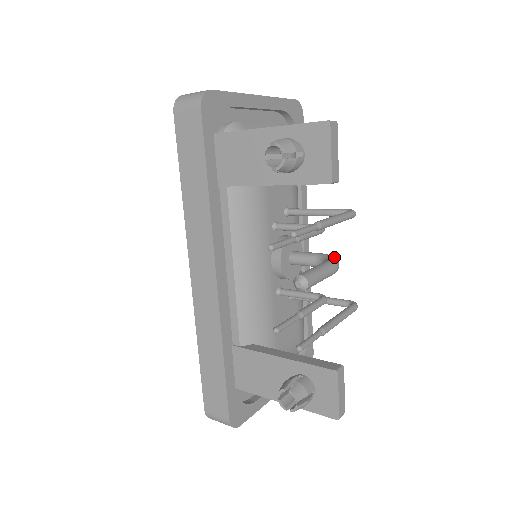
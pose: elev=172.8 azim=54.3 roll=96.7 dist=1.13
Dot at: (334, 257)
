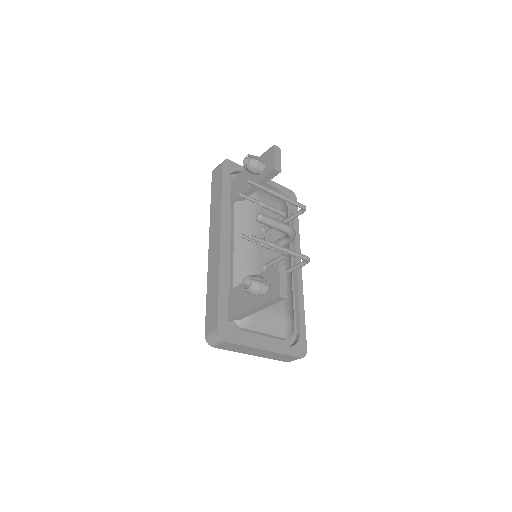
Dot at: occluded
